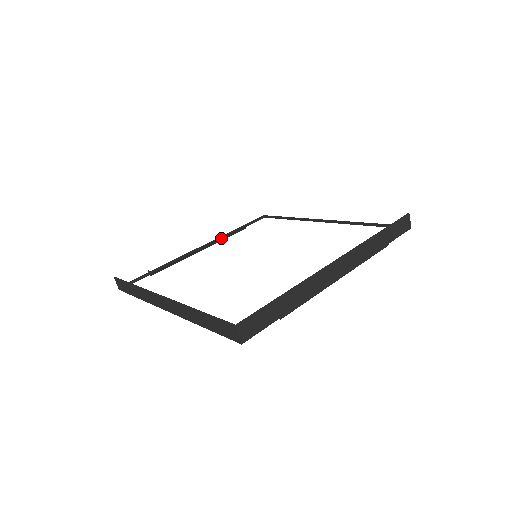
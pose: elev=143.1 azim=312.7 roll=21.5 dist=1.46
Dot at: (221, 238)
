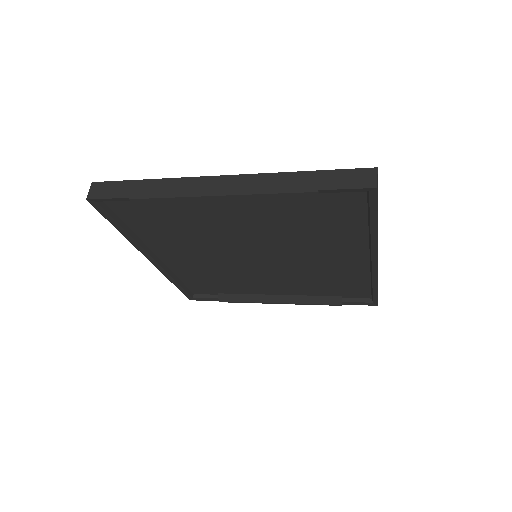
Dot at: (302, 298)
